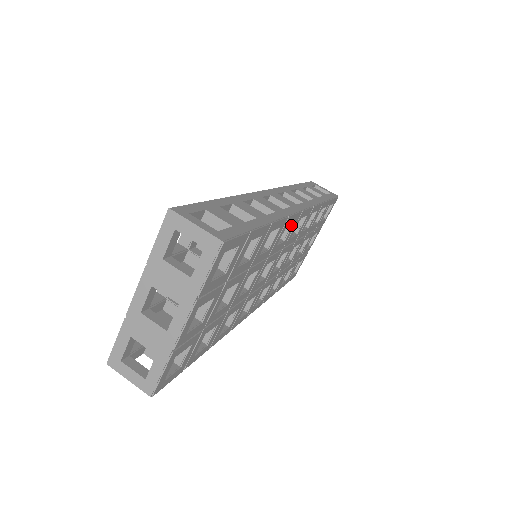
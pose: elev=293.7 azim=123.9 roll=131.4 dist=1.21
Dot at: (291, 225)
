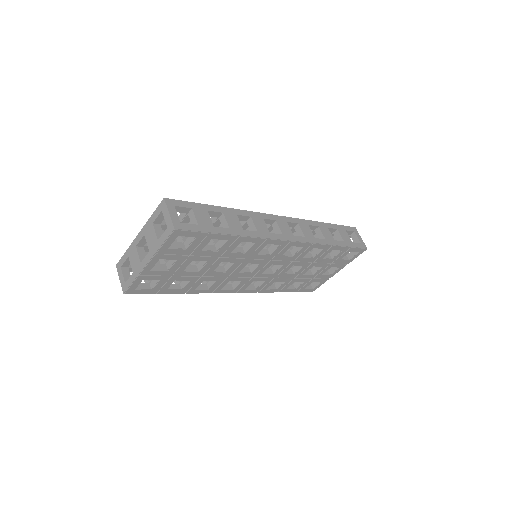
Dot at: (278, 246)
